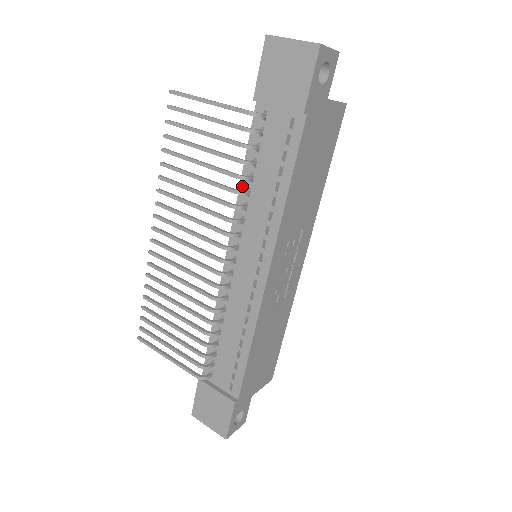
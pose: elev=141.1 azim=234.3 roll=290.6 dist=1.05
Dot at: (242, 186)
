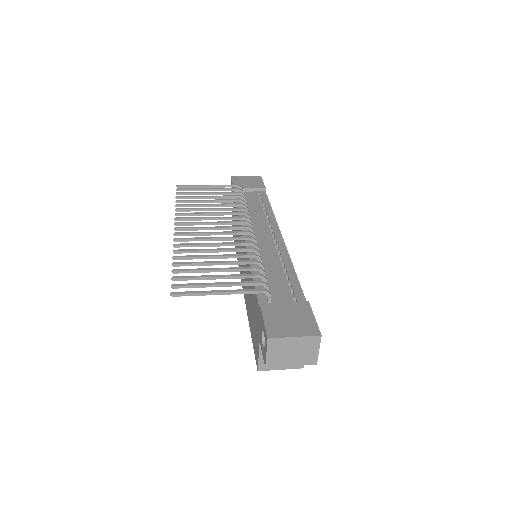
Dot at: occluded
